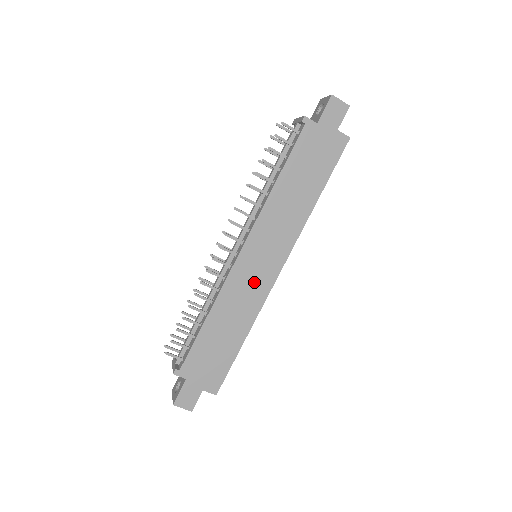
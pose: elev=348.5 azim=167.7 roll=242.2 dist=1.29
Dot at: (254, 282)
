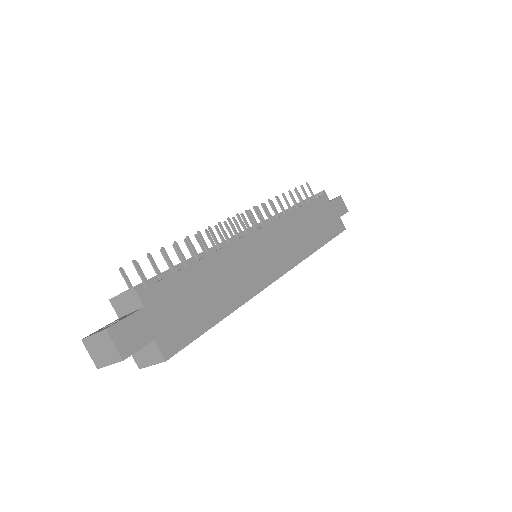
Dot at: (257, 265)
